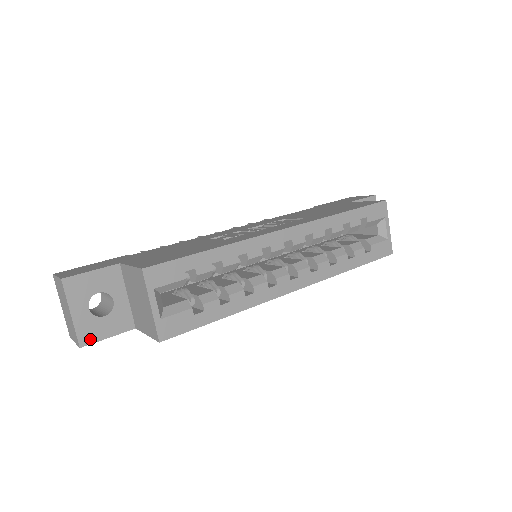
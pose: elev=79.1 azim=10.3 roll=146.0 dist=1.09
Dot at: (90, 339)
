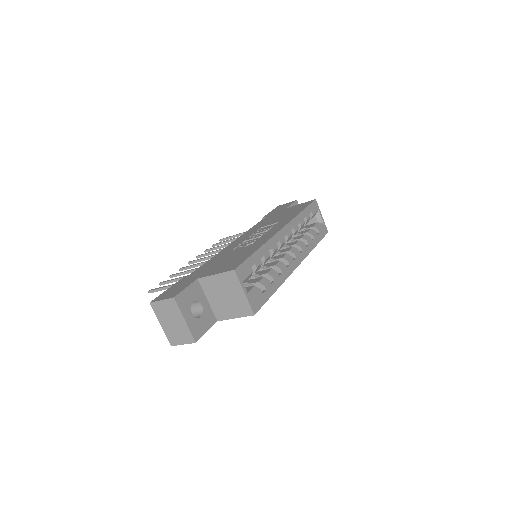
Dot at: (199, 335)
